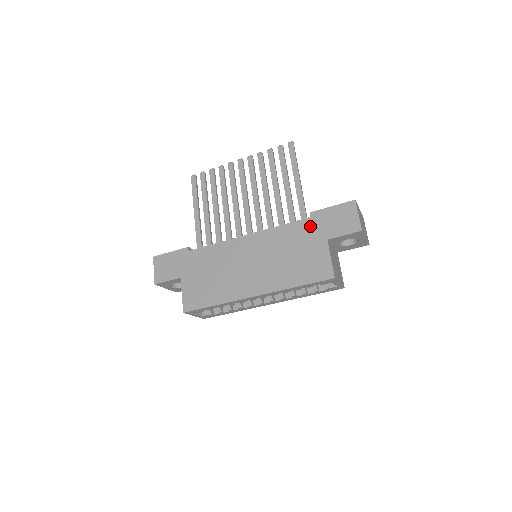
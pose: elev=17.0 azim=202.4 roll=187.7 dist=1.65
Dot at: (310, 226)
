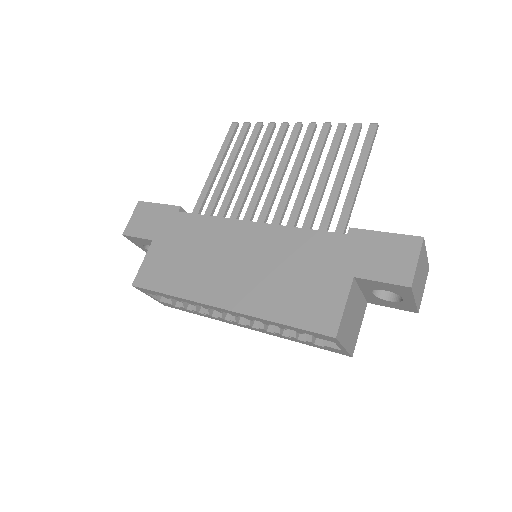
Dot at: (340, 247)
